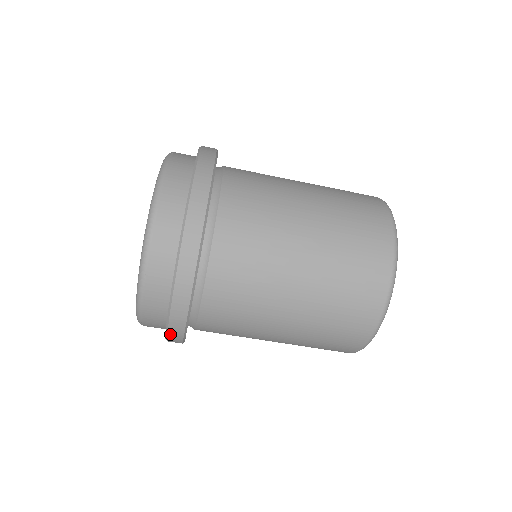
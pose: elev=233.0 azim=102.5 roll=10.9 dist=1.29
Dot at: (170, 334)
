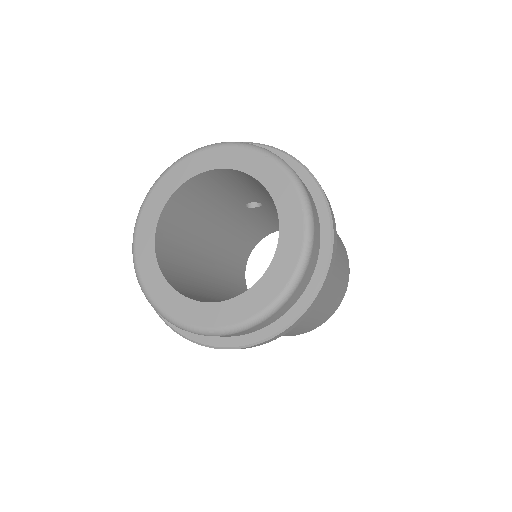
Dot at: (217, 348)
